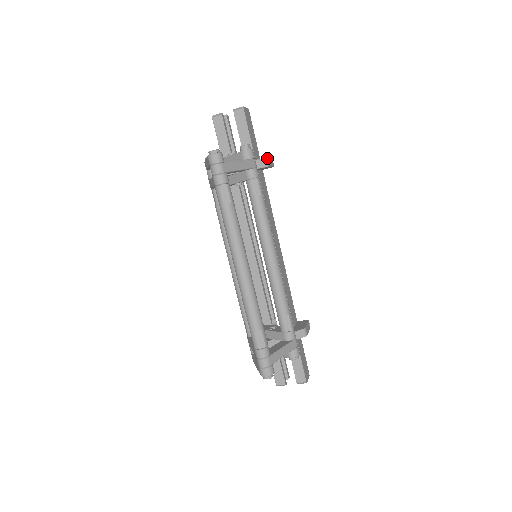
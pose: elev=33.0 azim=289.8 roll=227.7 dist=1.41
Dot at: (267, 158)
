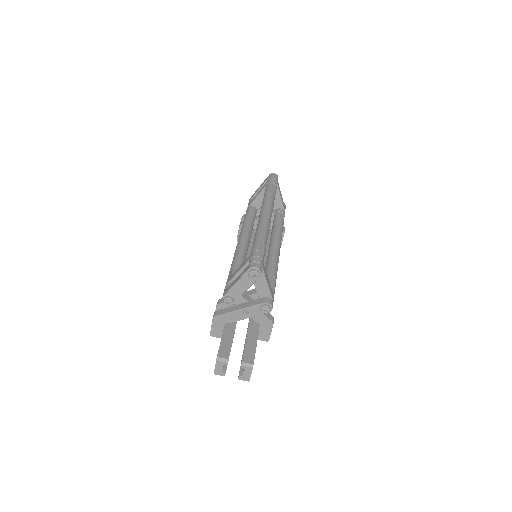
Dot at: occluded
